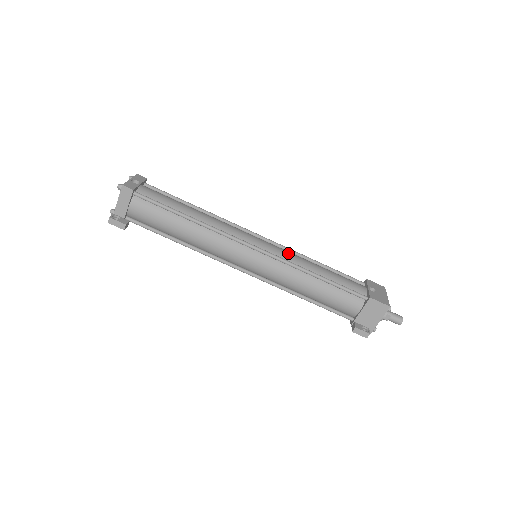
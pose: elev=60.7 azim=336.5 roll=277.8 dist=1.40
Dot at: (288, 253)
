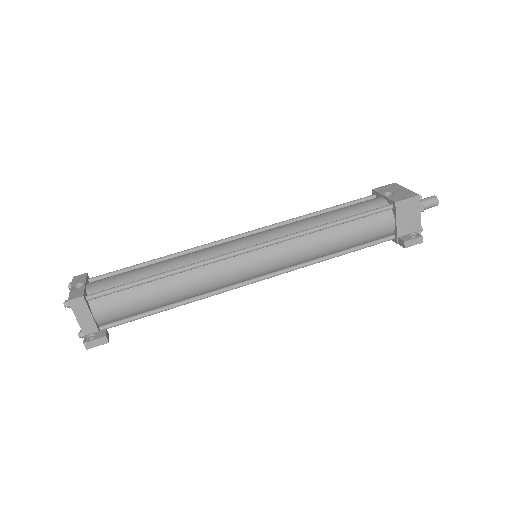
Dot at: (284, 227)
